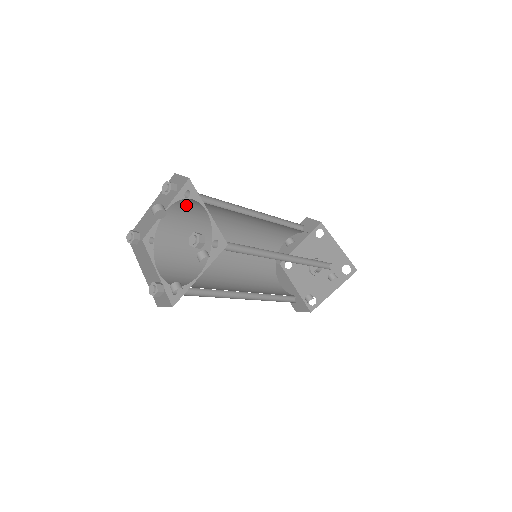
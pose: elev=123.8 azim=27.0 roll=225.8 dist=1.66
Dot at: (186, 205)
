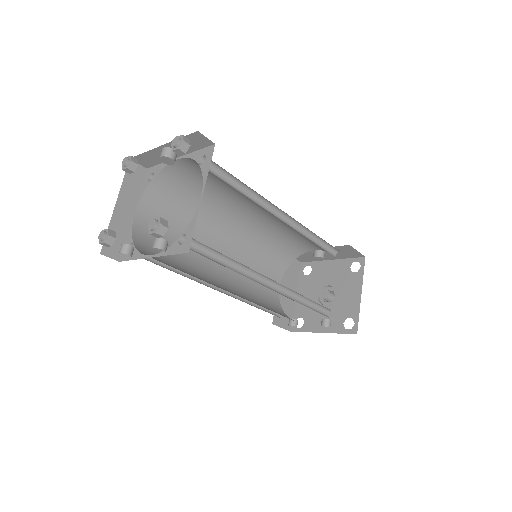
Dot at: occluded
